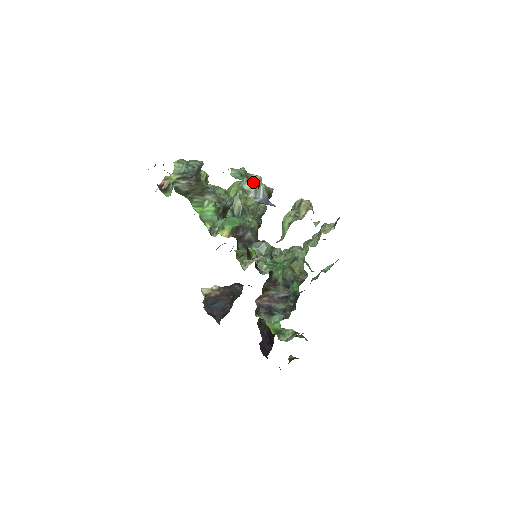
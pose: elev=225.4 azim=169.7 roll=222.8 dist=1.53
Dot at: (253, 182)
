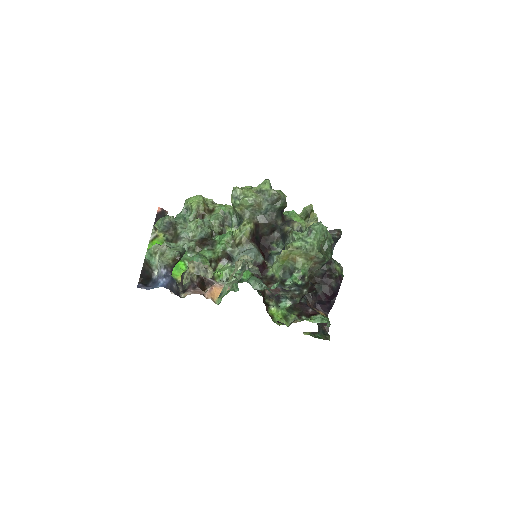
Dot at: (158, 257)
